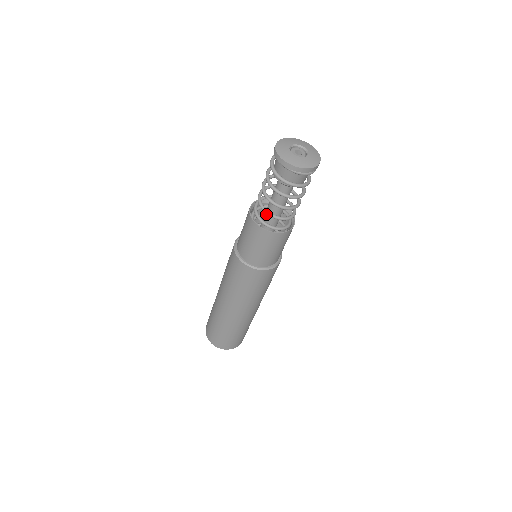
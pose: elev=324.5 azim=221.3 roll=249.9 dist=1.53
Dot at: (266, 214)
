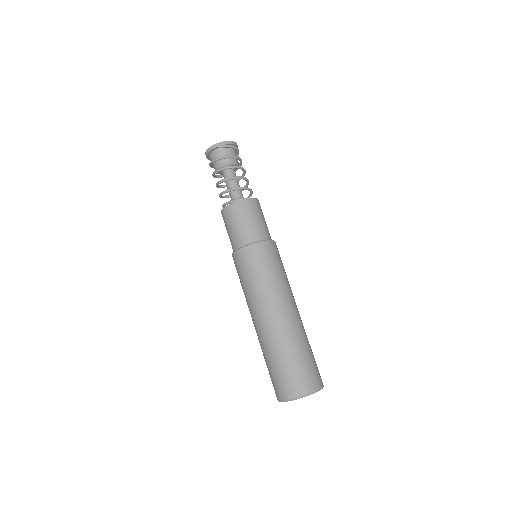
Dot at: occluded
